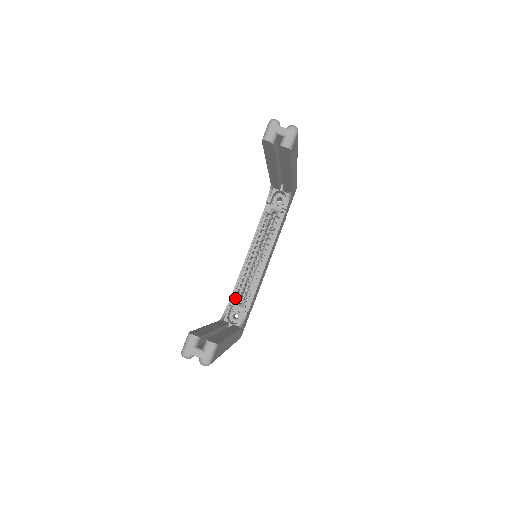
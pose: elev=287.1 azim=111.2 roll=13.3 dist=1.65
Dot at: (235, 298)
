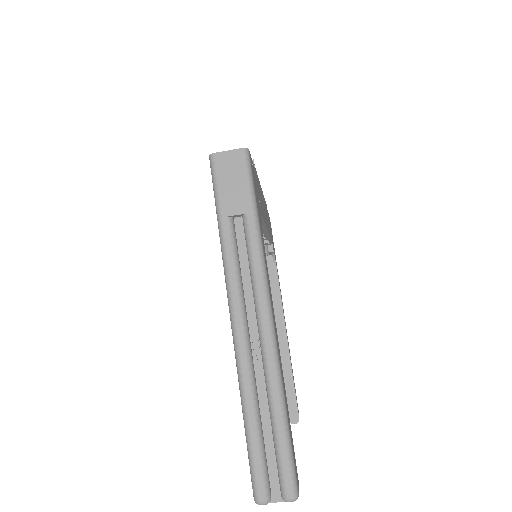
Dot at: occluded
